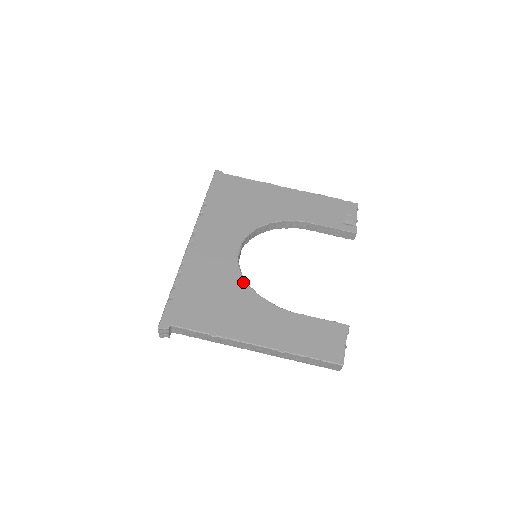
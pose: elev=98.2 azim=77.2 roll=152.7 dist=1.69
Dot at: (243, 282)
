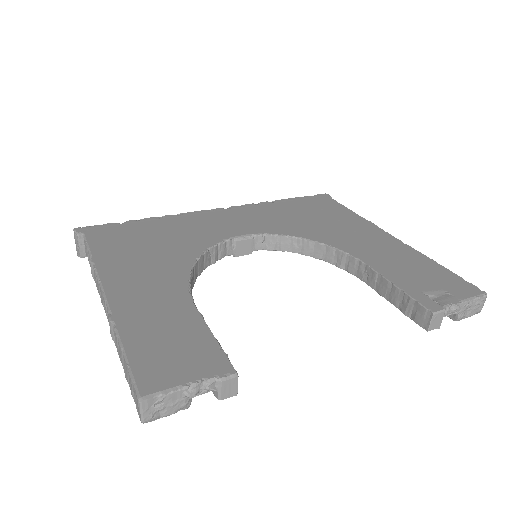
Dot at: (198, 253)
